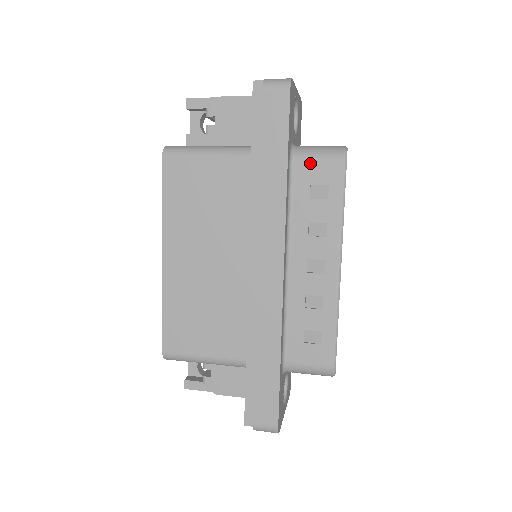
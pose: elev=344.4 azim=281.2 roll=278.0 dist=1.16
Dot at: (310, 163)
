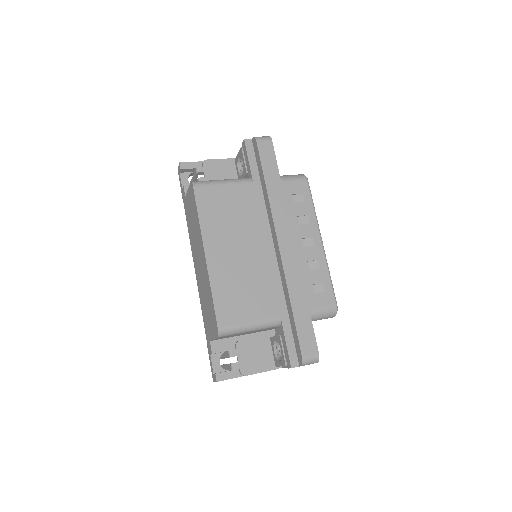
Dot at: (289, 182)
